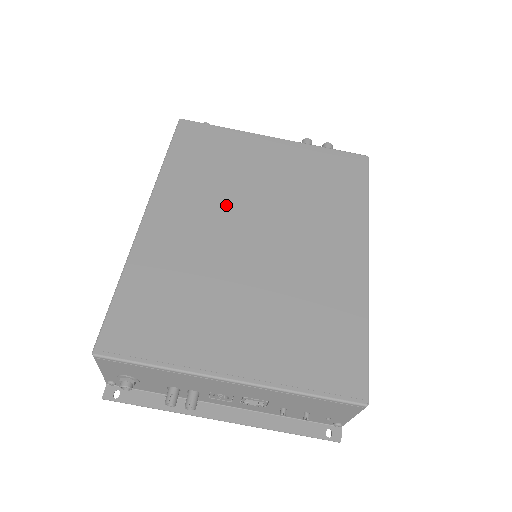
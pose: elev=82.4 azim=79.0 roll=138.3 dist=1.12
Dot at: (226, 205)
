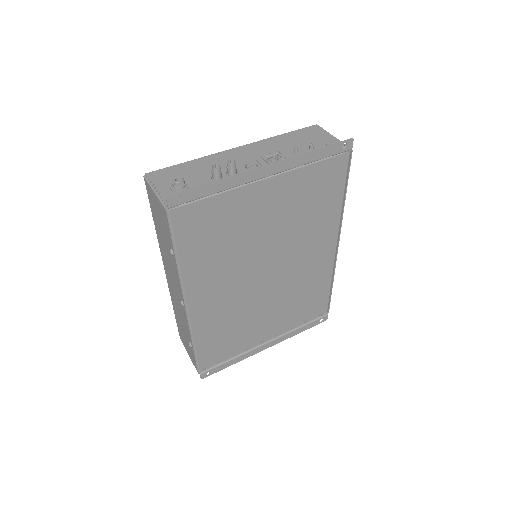
Dot at: occluded
